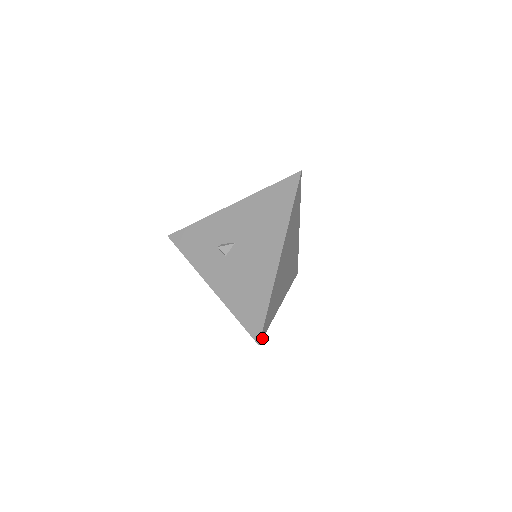
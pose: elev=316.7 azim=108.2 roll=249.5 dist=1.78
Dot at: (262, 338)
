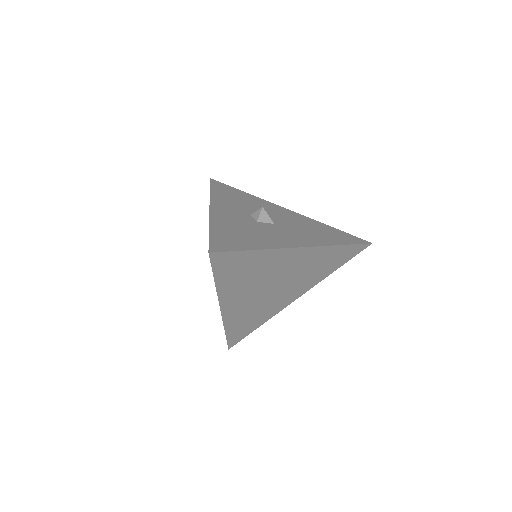
Dot at: (236, 343)
